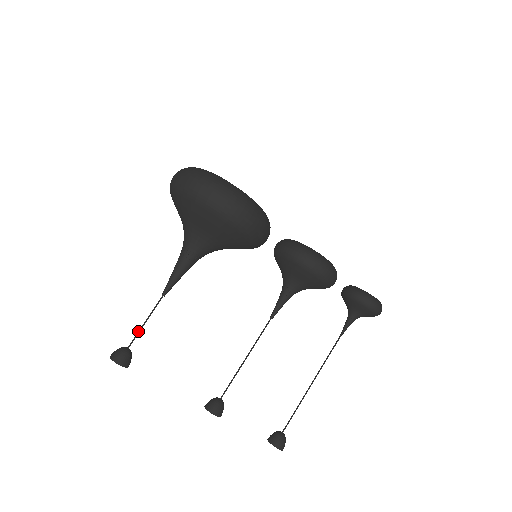
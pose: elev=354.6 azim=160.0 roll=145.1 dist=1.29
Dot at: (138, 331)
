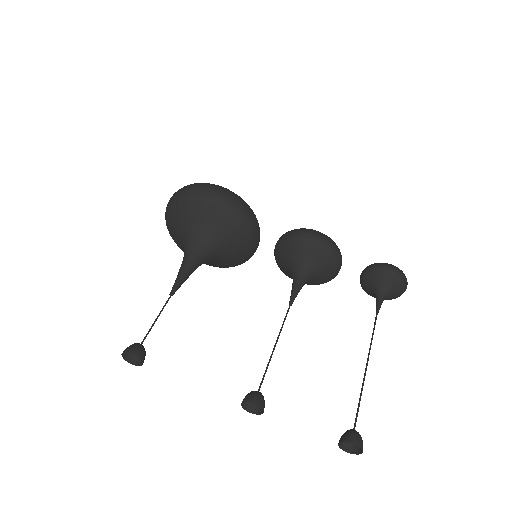
Dot at: (150, 328)
